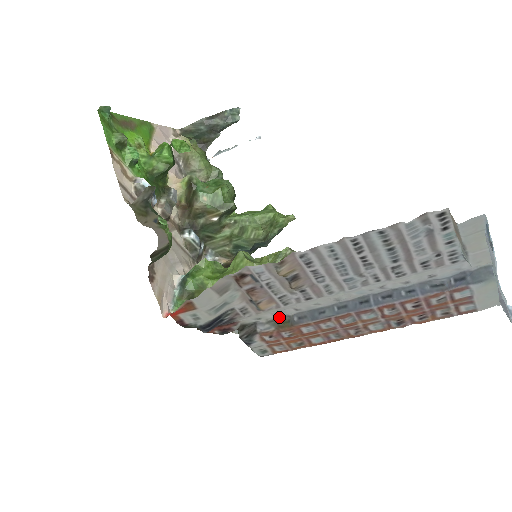
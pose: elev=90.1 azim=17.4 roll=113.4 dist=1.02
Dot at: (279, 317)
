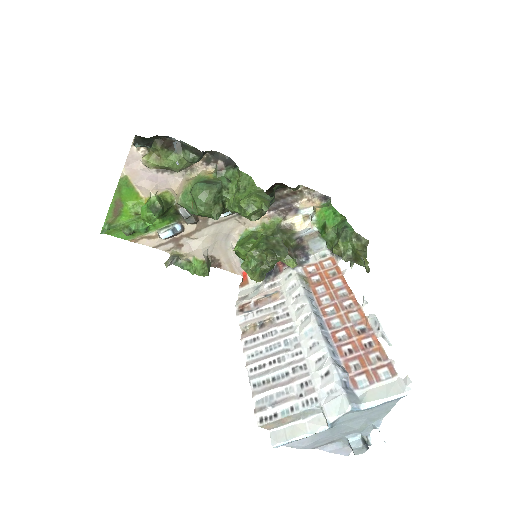
Dot at: (299, 280)
